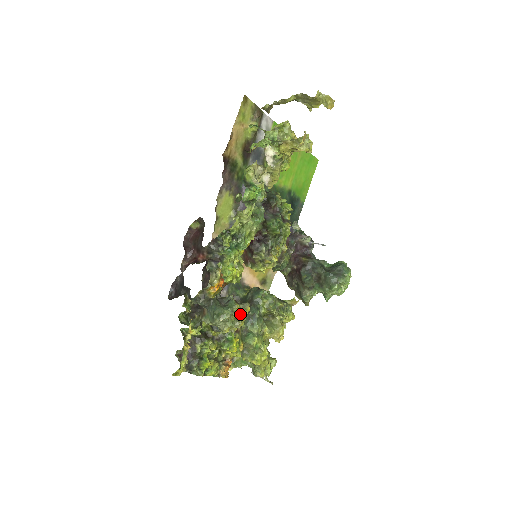
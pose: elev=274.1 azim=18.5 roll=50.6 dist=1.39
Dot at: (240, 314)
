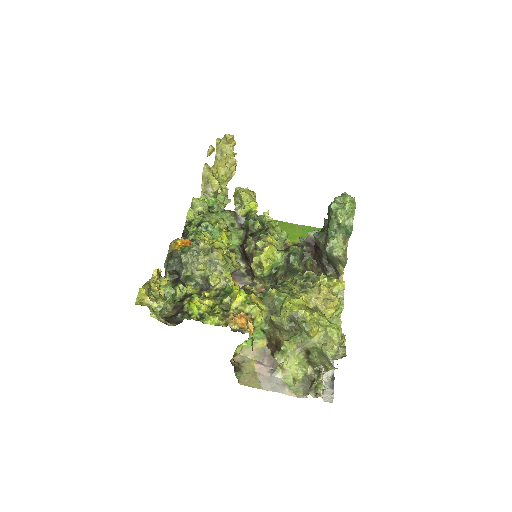
Dot at: (212, 247)
